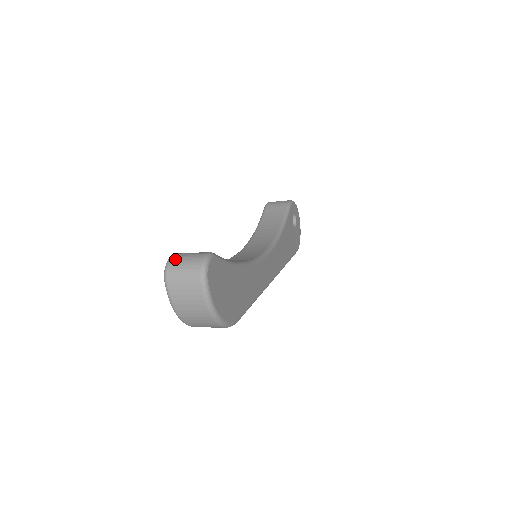
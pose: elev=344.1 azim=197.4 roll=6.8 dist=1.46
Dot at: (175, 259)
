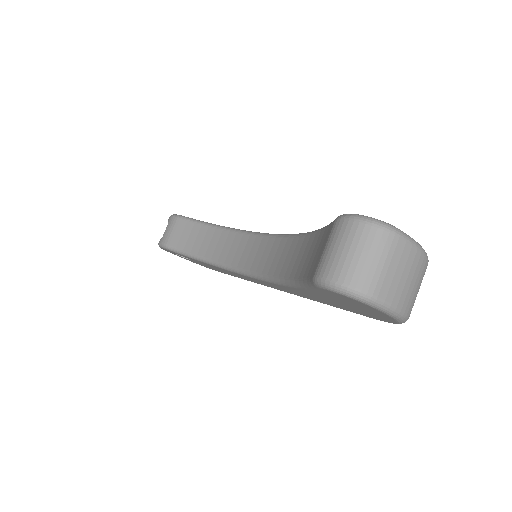
Dot at: (339, 272)
